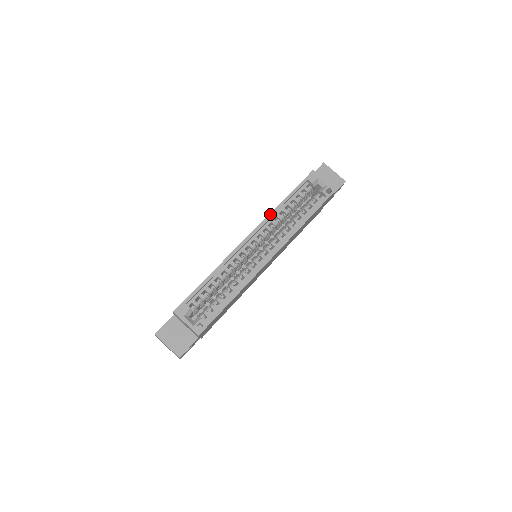
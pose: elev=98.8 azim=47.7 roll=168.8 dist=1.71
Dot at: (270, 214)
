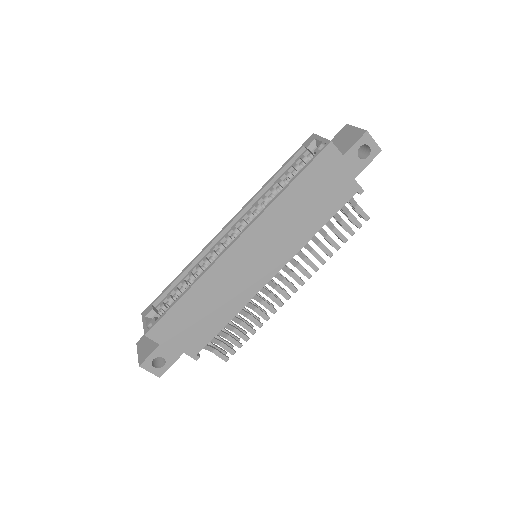
Dot at: (252, 197)
